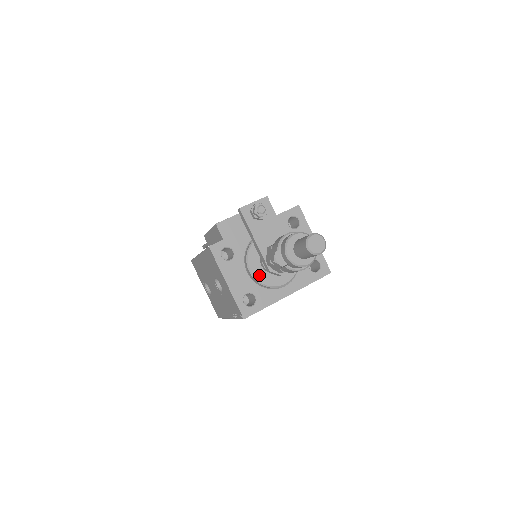
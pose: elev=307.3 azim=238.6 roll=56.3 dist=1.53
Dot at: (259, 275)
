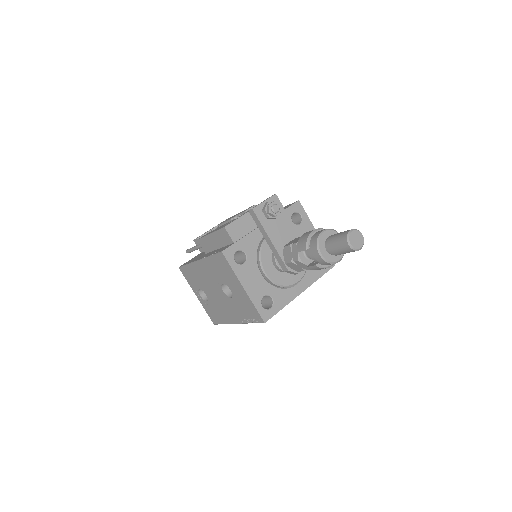
Dot at: (274, 276)
